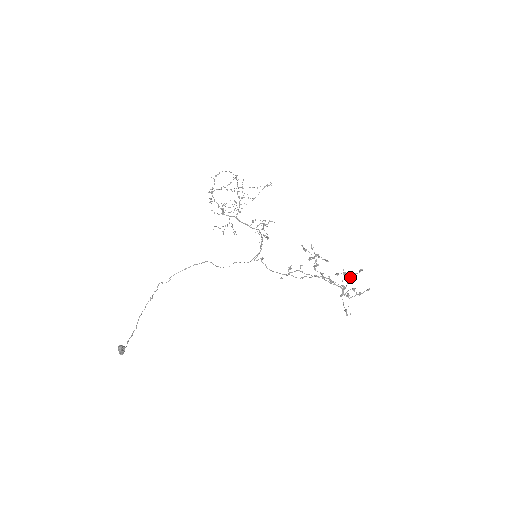
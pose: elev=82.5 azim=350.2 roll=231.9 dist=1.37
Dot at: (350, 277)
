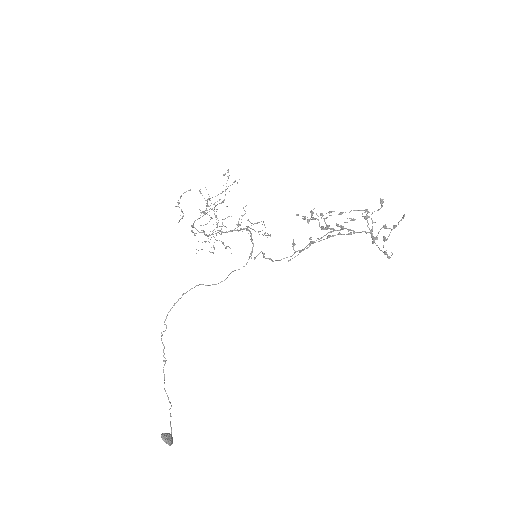
Dot at: occluded
